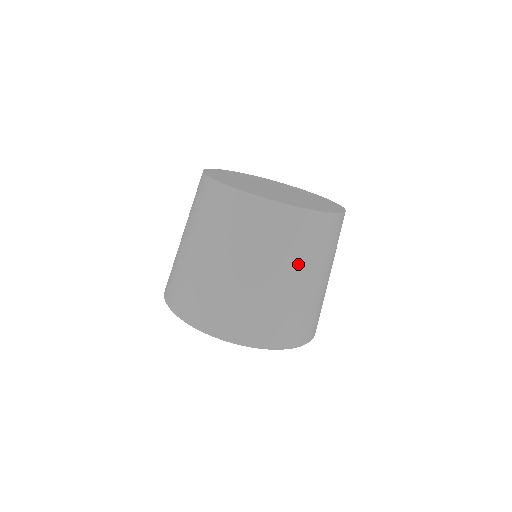
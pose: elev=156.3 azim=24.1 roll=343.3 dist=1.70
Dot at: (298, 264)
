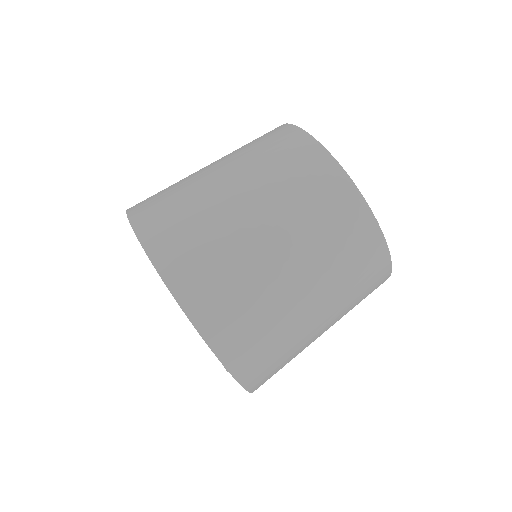
Dot at: (265, 191)
